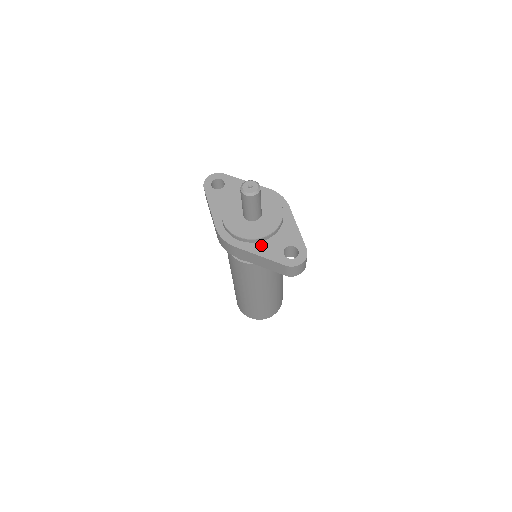
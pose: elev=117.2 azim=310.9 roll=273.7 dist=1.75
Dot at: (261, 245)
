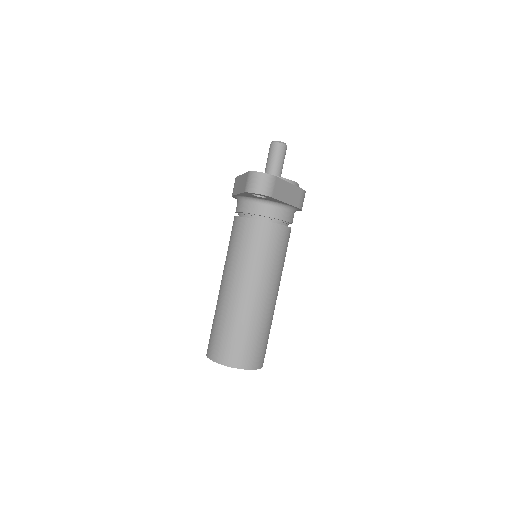
Dot at: occluded
